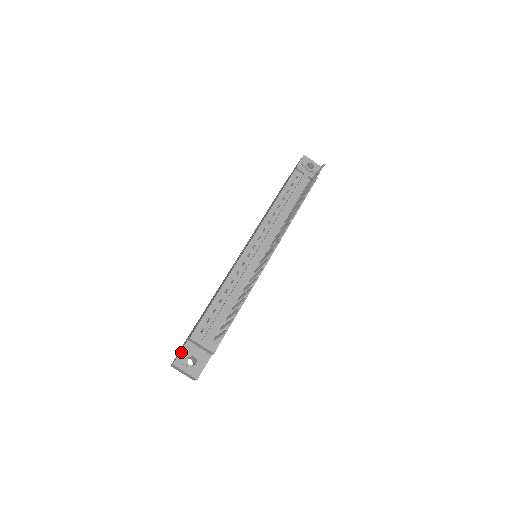
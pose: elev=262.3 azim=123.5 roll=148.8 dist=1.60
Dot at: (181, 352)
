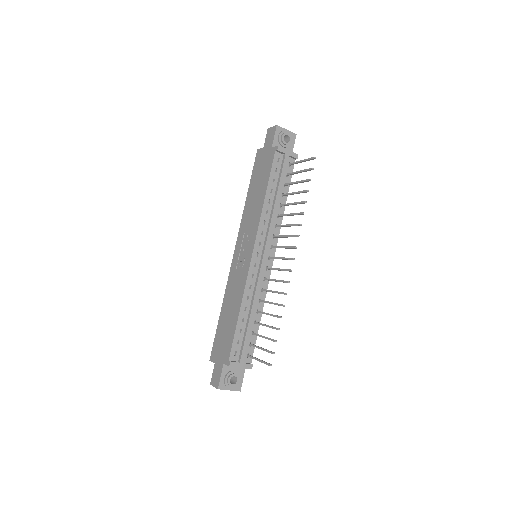
Dot at: (221, 376)
